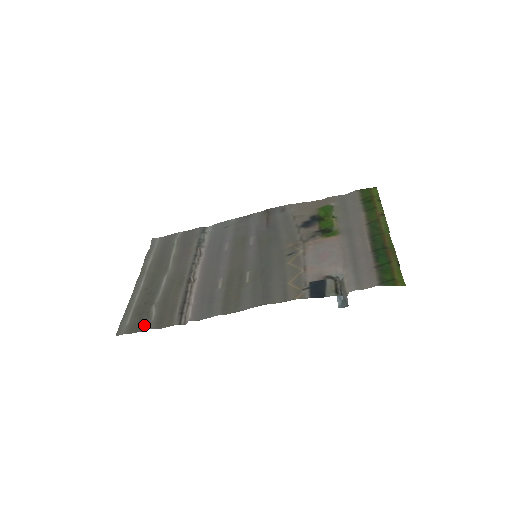
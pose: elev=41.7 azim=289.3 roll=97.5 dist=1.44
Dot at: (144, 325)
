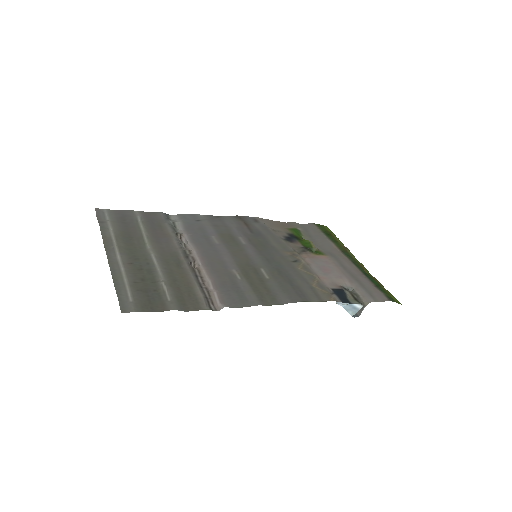
Dot at: (160, 304)
